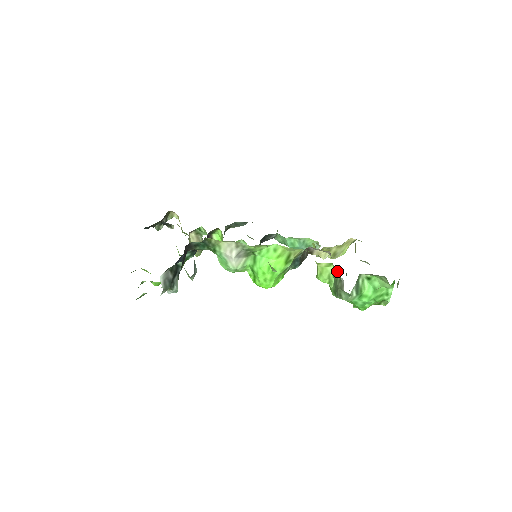
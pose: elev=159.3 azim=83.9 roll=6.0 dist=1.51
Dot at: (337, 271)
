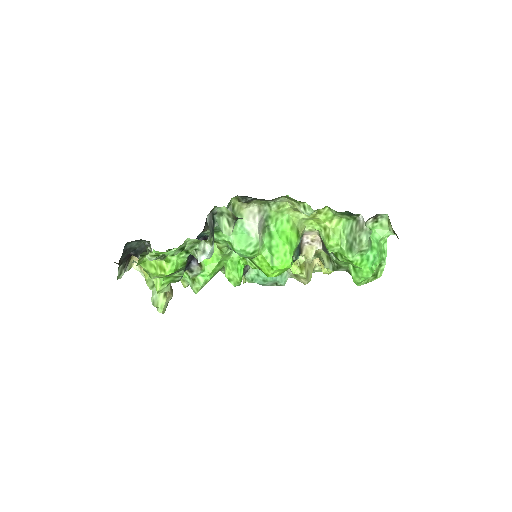
Dot at: (350, 220)
